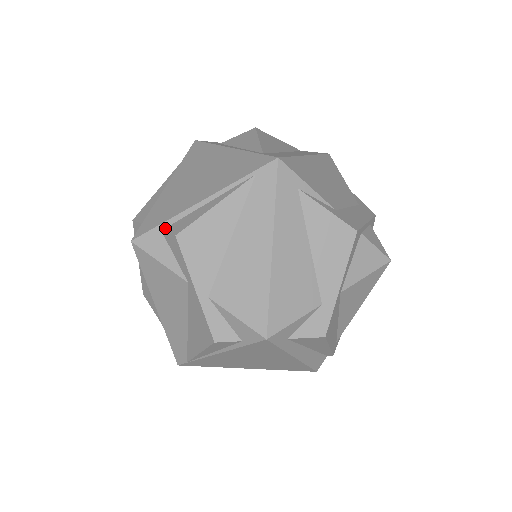
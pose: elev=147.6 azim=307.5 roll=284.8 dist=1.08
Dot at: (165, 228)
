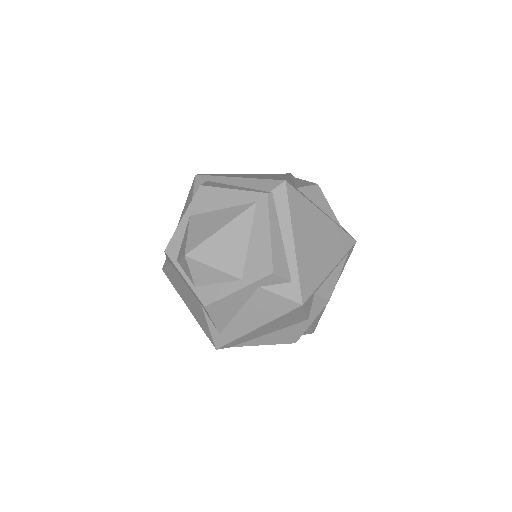
Dot at: (317, 292)
